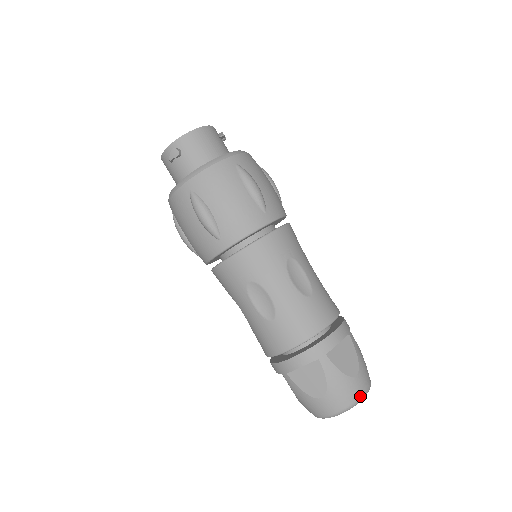
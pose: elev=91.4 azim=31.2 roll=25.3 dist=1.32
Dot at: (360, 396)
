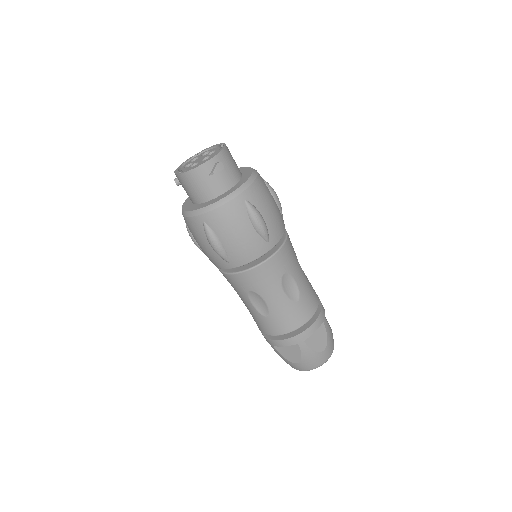
Dot at: (300, 370)
